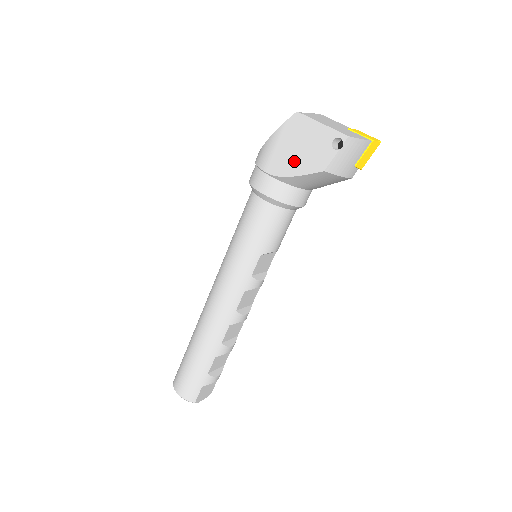
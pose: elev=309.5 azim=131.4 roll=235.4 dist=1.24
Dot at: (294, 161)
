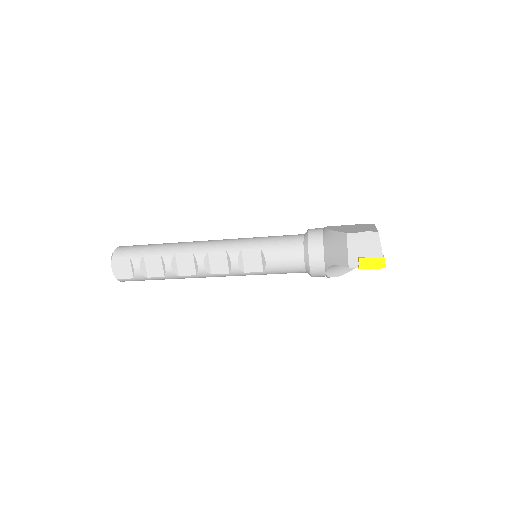
Dot at: (342, 229)
